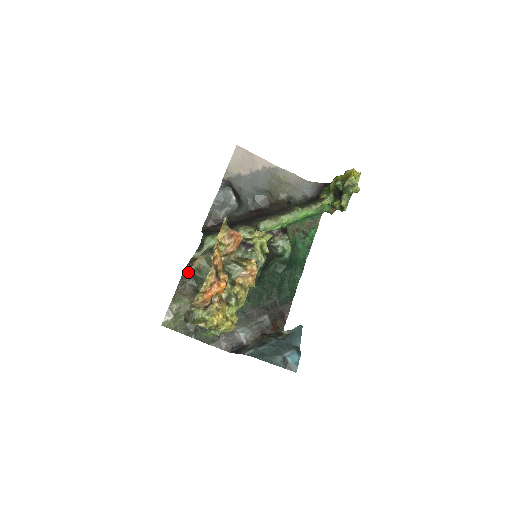
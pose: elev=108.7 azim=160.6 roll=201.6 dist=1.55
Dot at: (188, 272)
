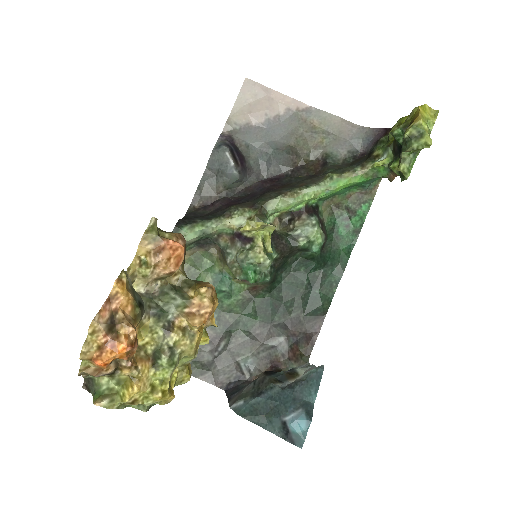
Dot at: occluded
